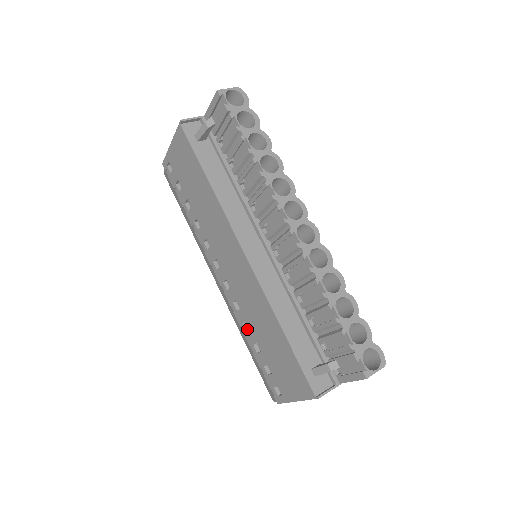
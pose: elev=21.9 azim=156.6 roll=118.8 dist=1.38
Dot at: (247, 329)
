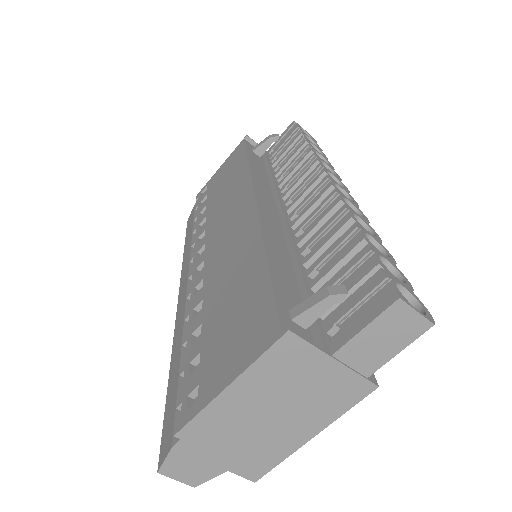
Dot at: (195, 317)
